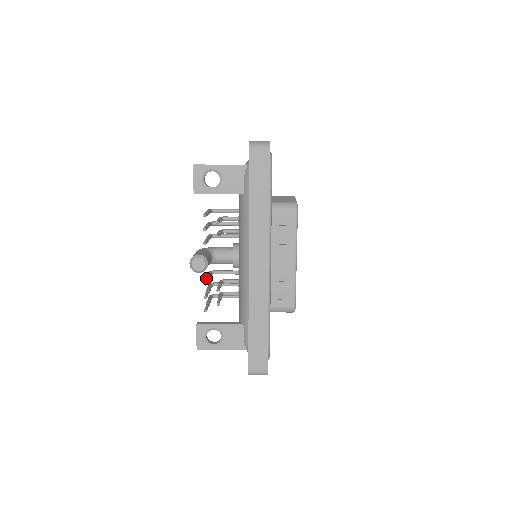
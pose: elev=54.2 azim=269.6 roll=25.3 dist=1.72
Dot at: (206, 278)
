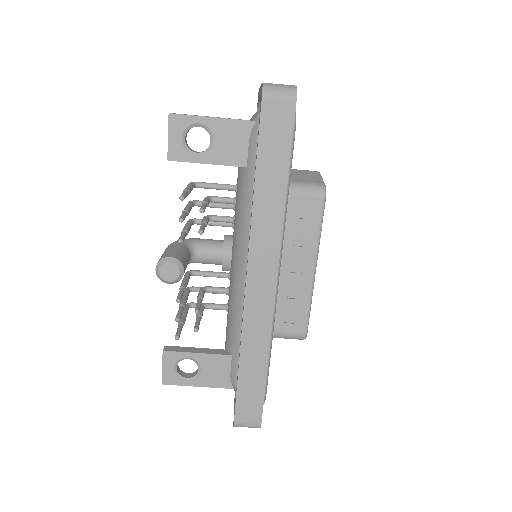
Dot at: (180, 287)
